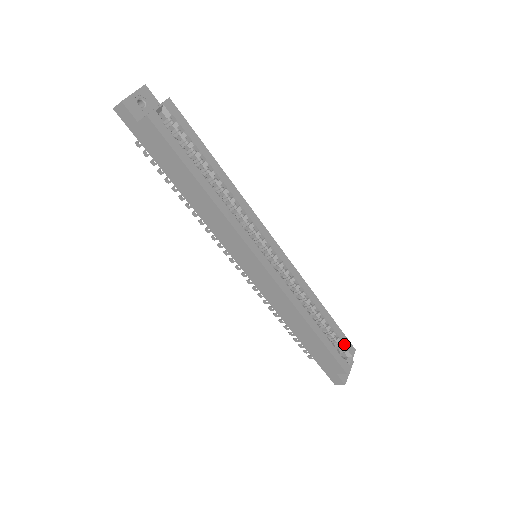
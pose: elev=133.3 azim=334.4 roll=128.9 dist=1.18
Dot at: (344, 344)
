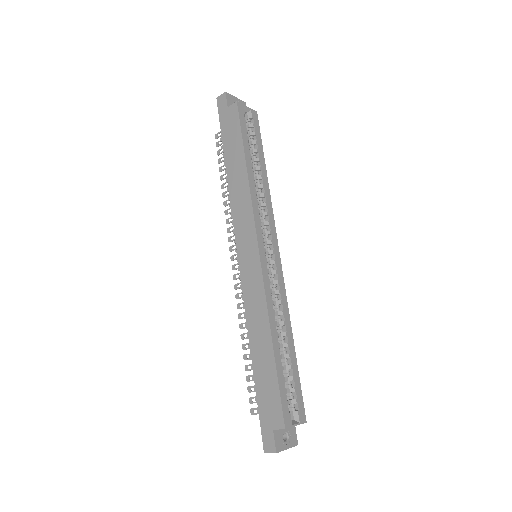
Dot at: (297, 400)
